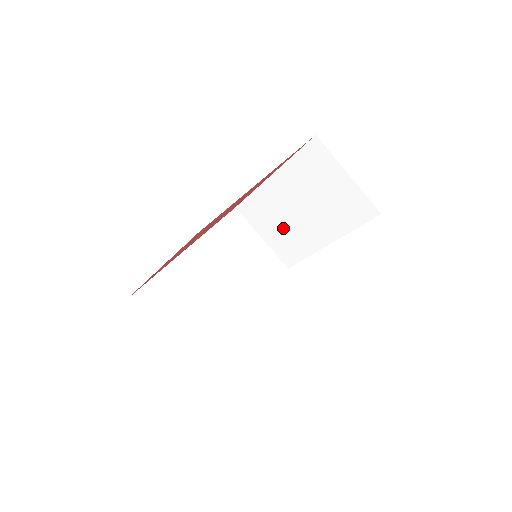
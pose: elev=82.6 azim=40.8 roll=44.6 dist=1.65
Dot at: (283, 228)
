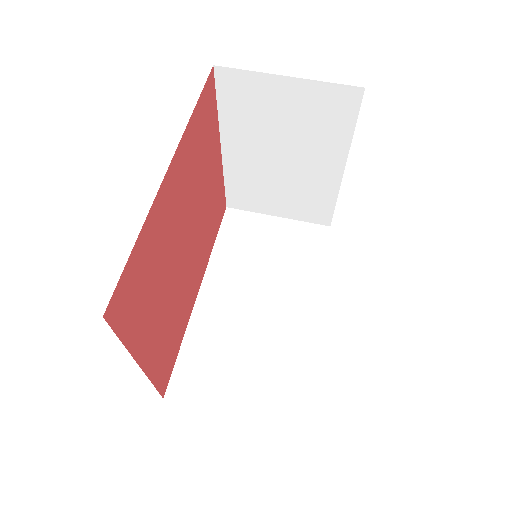
Dot at: (285, 191)
